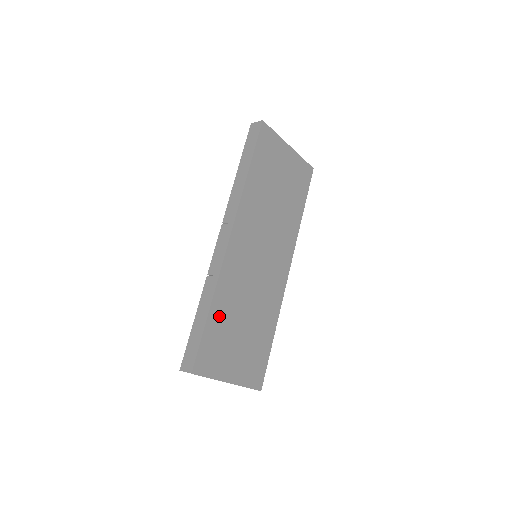
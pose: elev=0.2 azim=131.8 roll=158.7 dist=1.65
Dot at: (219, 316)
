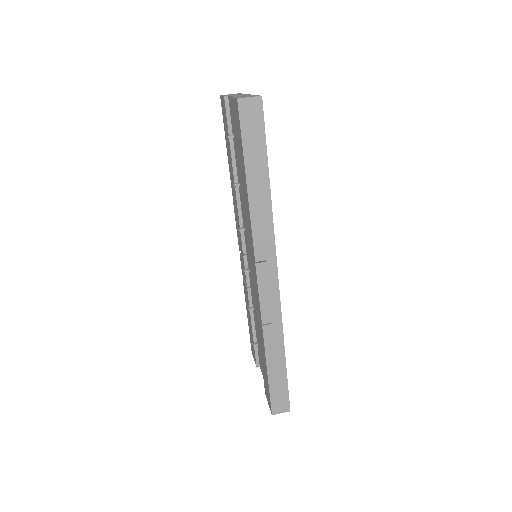
Dot at: occluded
